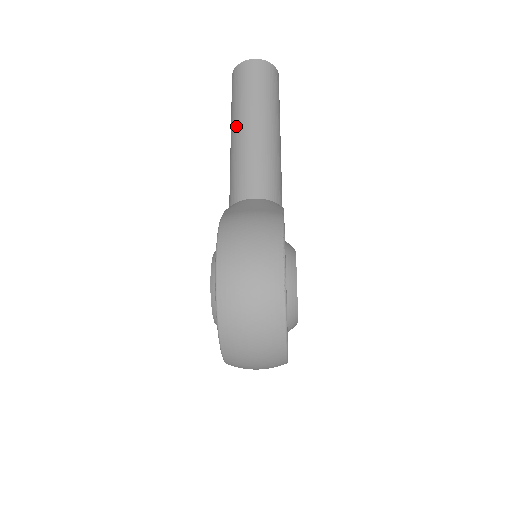
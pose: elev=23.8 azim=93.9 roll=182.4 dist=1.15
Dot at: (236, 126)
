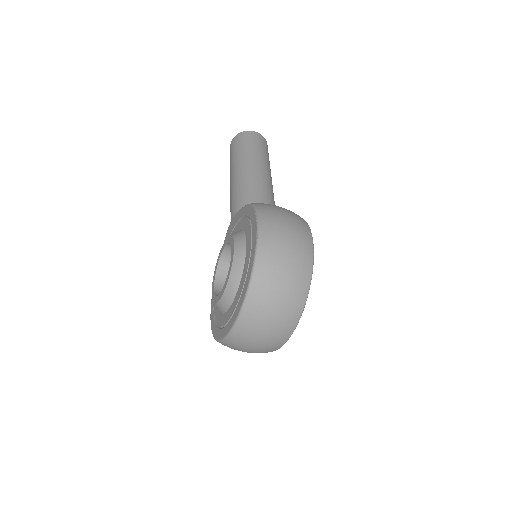
Dot at: (242, 165)
